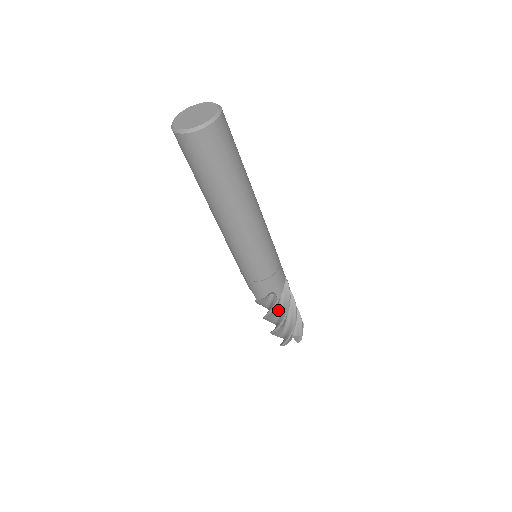
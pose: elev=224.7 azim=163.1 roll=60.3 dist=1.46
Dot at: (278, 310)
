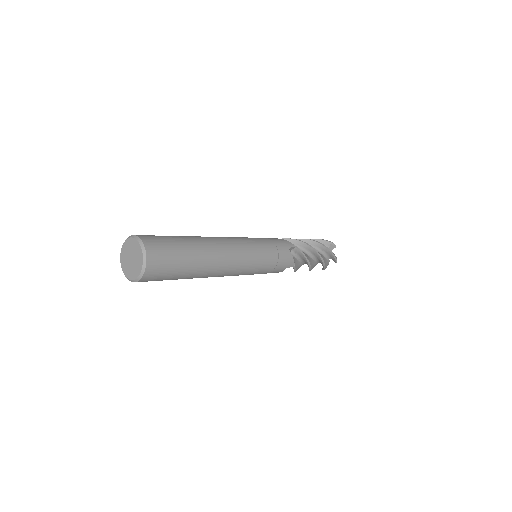
Dot at: (302, 262)
